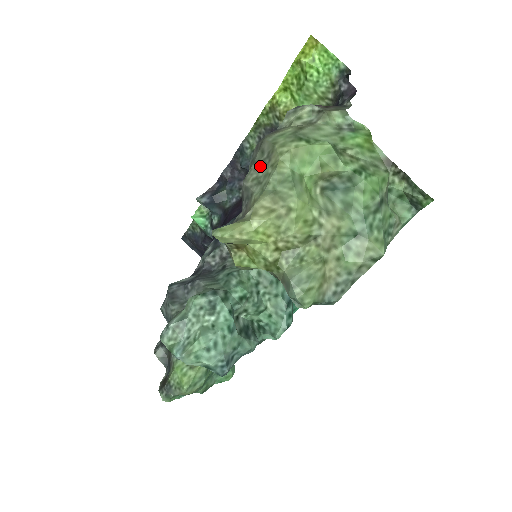
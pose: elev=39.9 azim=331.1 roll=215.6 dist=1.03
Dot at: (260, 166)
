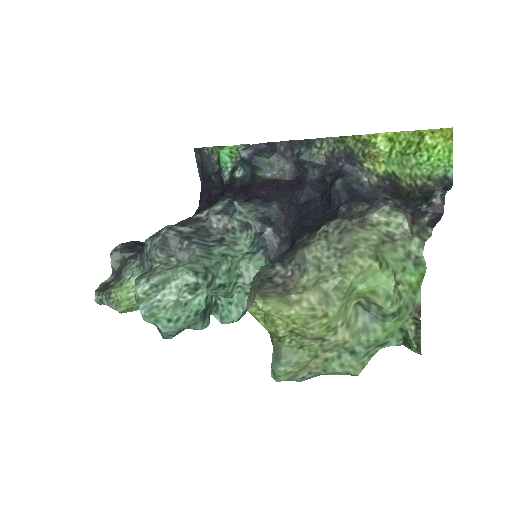
Dot at: (329, 250)
